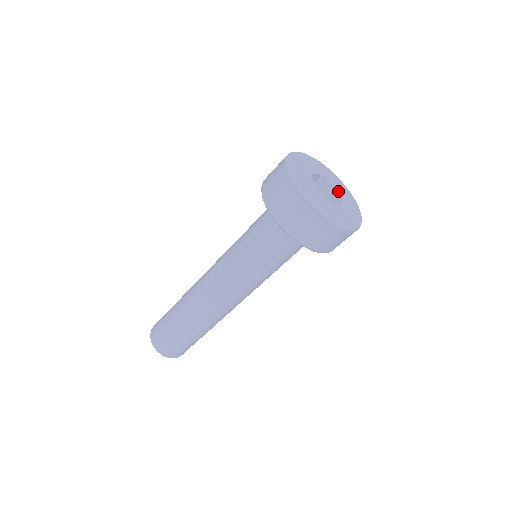
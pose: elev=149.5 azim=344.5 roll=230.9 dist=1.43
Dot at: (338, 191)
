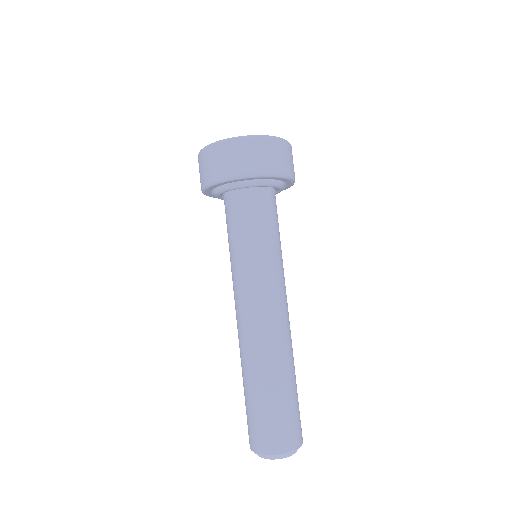
Dot at: occluded
